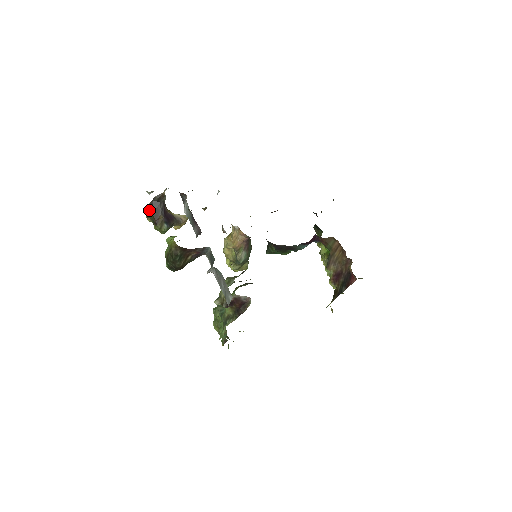
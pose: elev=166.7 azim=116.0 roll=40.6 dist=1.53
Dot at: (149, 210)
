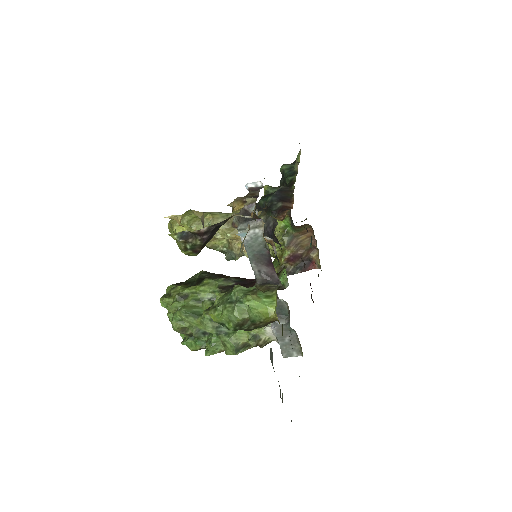
Dot at: (195, 234)
